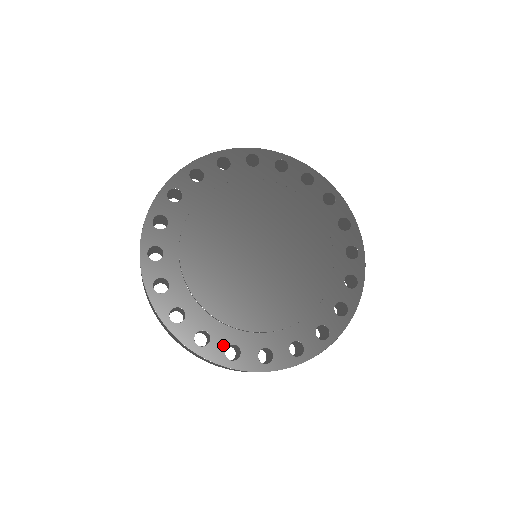
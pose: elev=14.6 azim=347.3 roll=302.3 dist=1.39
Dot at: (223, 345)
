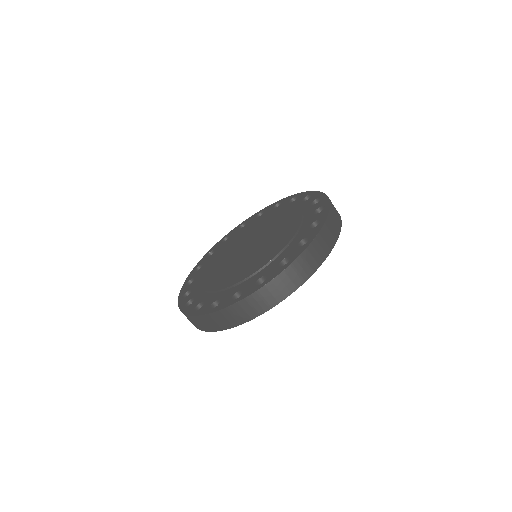
Dot at: (252, 285)
